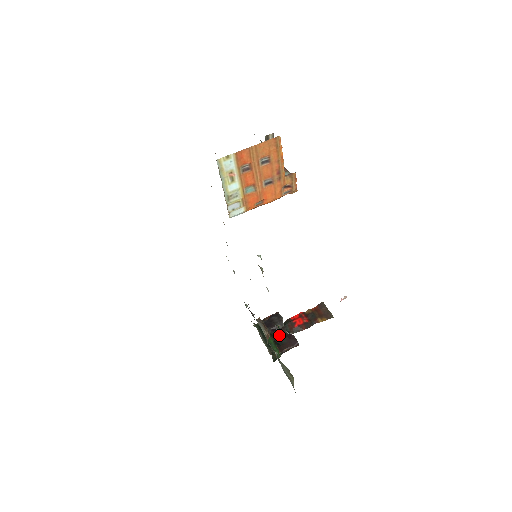
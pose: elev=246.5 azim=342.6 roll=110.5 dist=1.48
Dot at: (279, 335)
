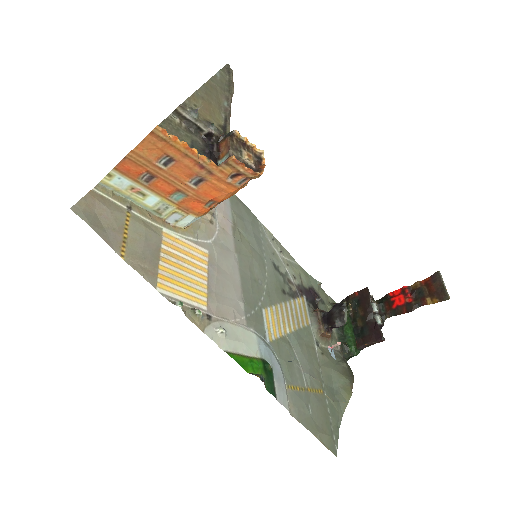
Dot at: (362, 322)
